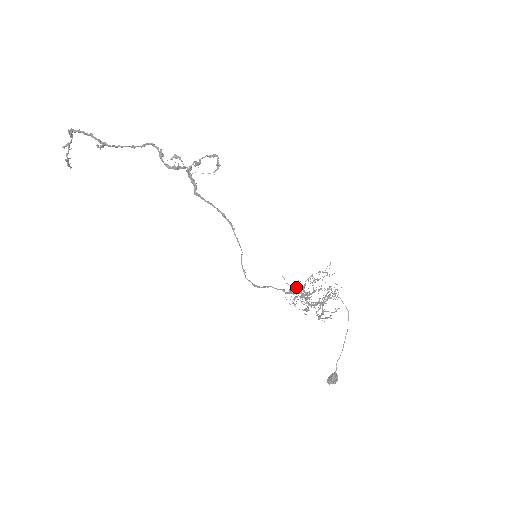
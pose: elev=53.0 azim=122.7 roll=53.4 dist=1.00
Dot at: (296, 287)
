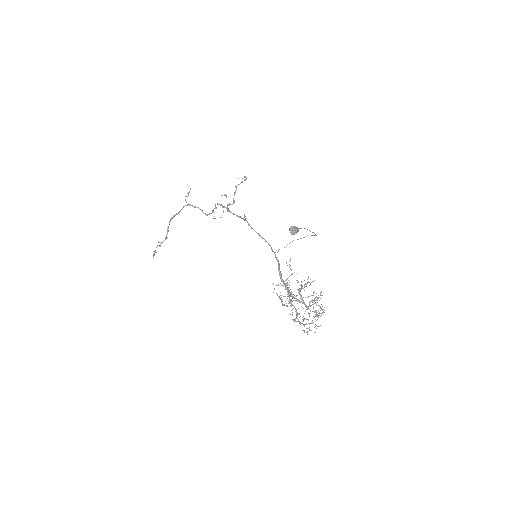
Dot at: (283, 280)
